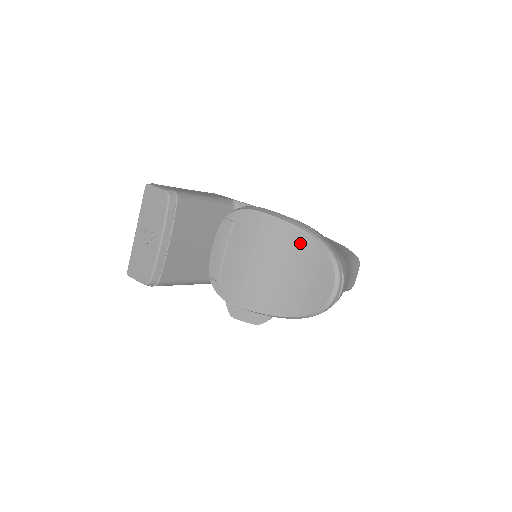
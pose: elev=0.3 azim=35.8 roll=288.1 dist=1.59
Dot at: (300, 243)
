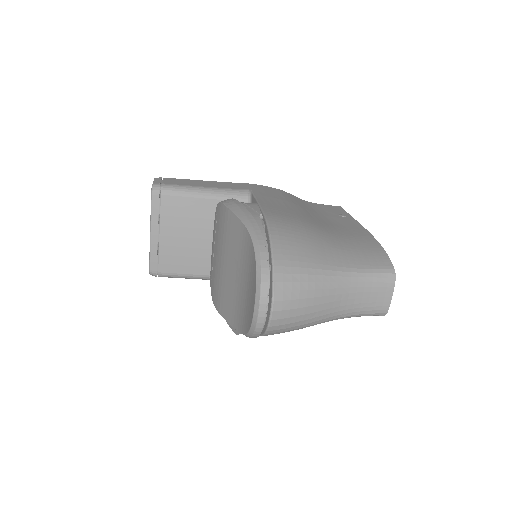
Dot at: (245, 245)
